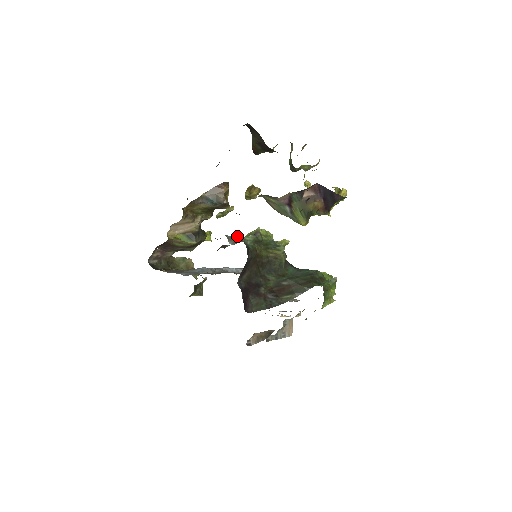
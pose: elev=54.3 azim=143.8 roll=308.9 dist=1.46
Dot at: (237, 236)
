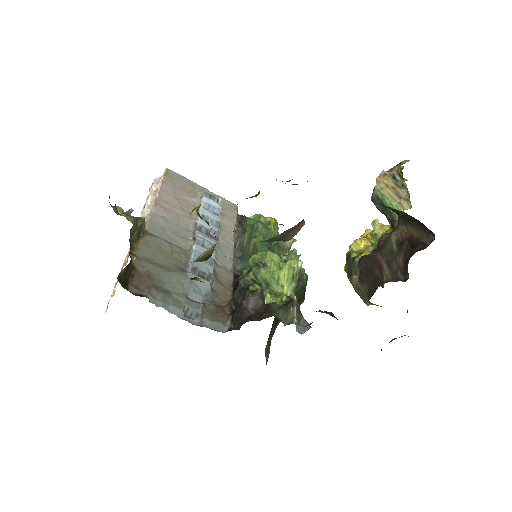
Dot at: (297, 306)
